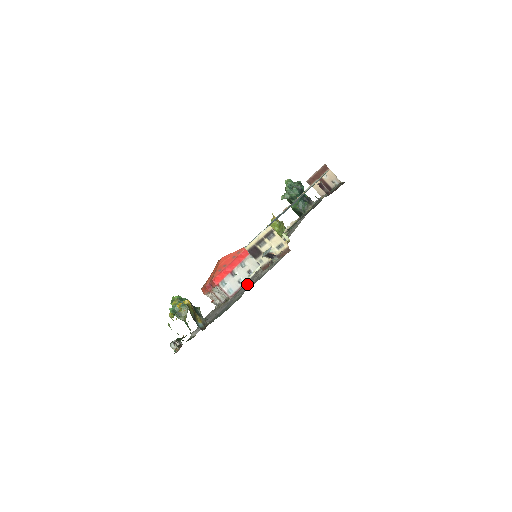
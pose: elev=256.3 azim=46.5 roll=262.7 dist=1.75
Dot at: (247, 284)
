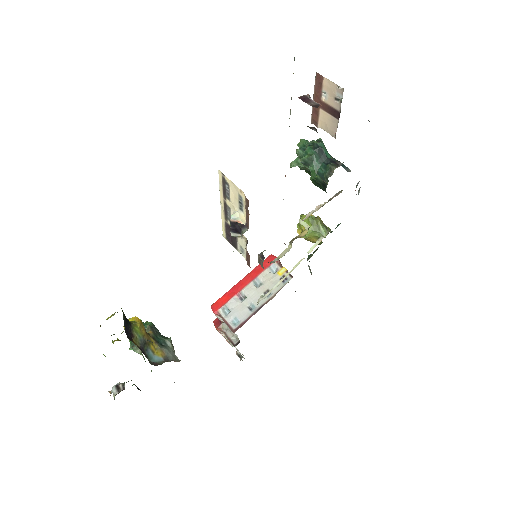
Dot at: occluded
